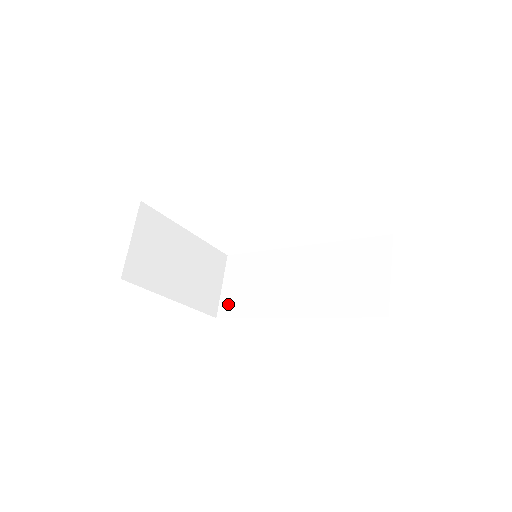
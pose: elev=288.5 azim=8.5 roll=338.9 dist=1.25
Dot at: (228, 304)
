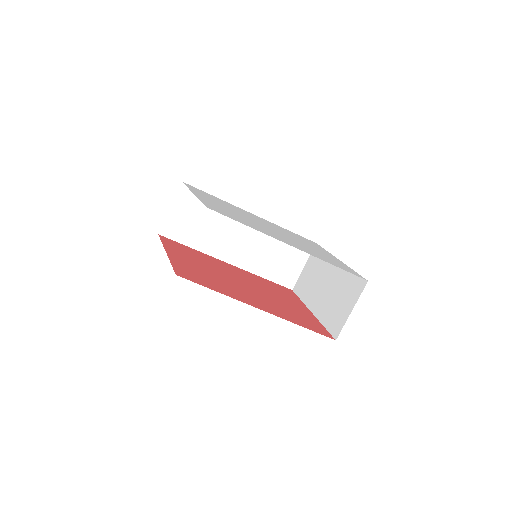
Dot at: (174, 228)
